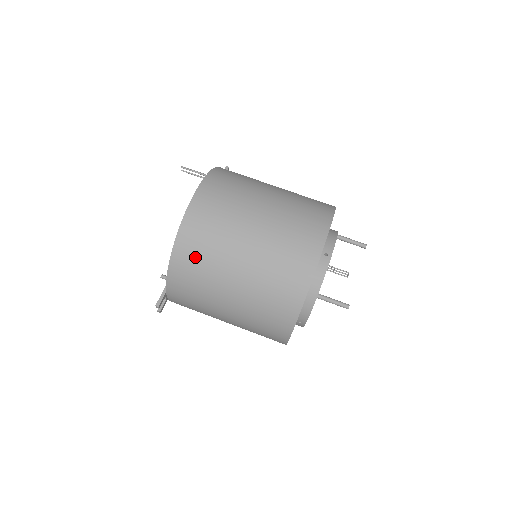
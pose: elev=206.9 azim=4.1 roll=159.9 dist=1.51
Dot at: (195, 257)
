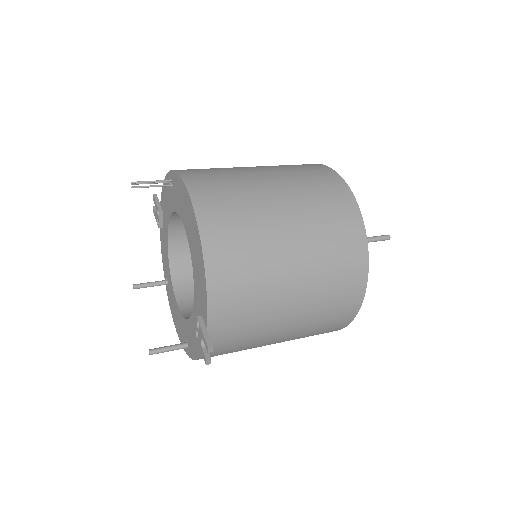
Dot at: (235, 247)
